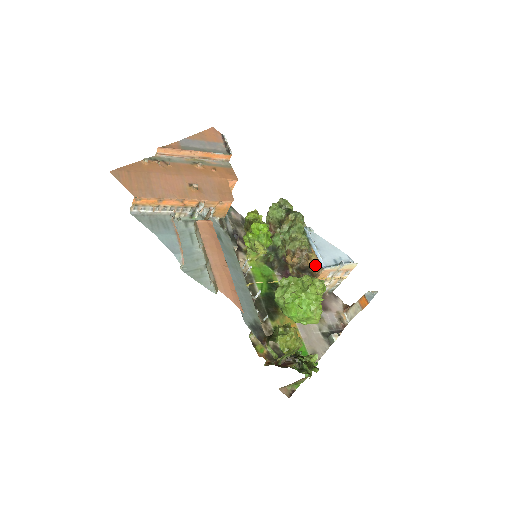
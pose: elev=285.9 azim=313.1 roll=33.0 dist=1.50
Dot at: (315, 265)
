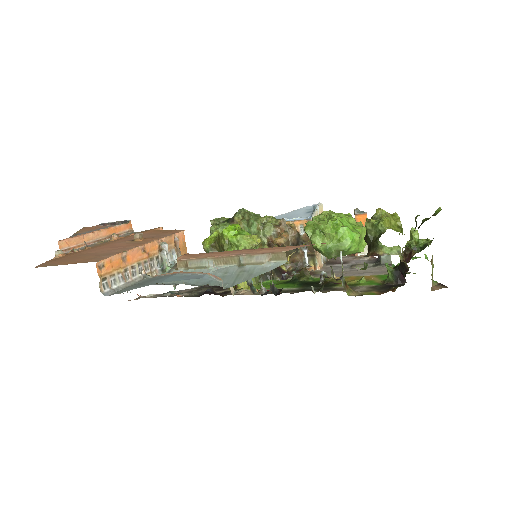
Dot at: (300, 230)
